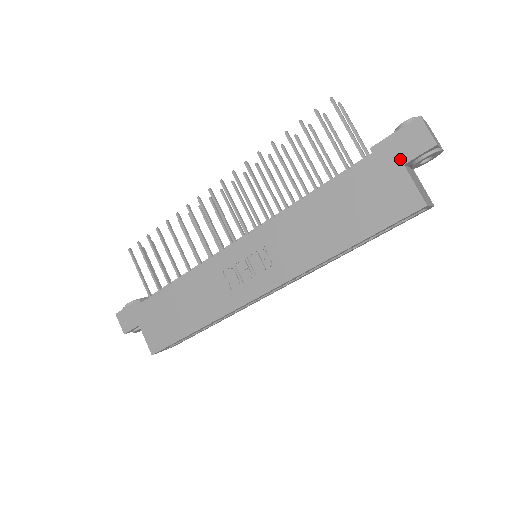
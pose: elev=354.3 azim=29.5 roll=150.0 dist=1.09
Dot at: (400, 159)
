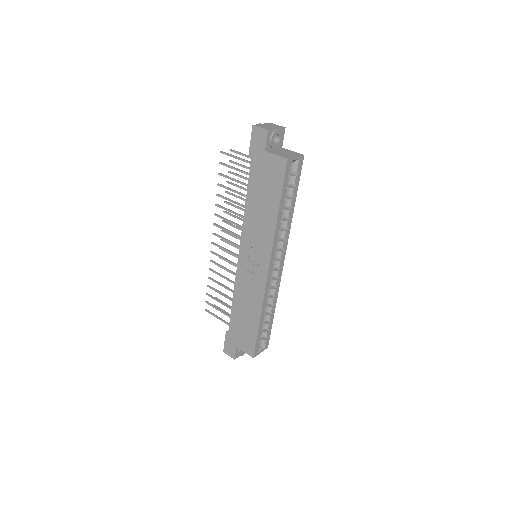
Dot at: (262, 150)
